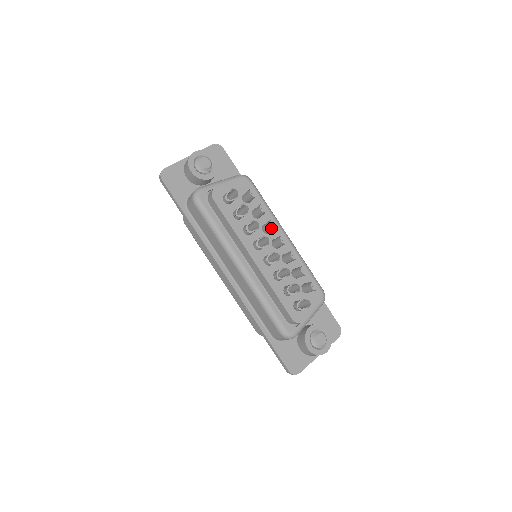
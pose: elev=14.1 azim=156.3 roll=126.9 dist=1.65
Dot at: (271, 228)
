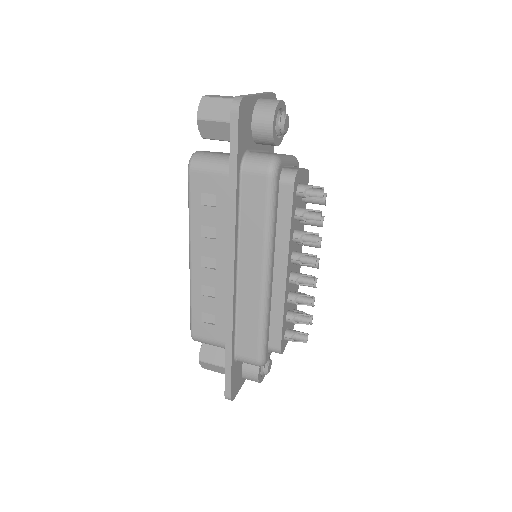
Dot at: (316, 246)
